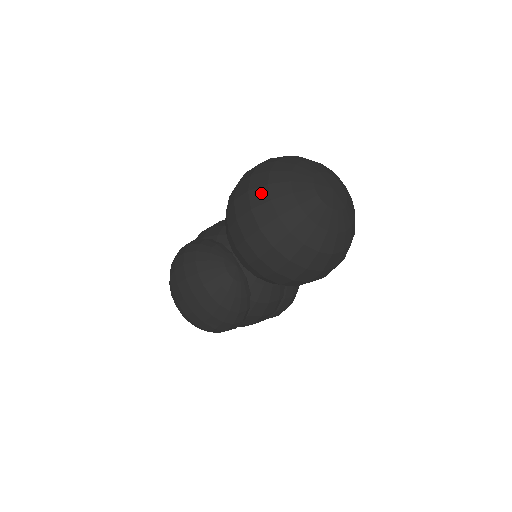
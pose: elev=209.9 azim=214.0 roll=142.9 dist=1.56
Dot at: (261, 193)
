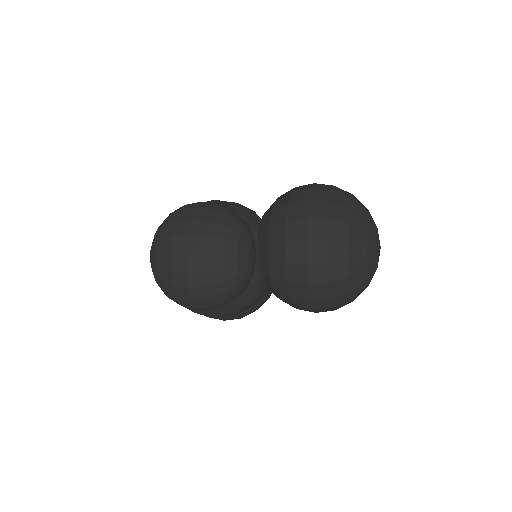
Dot at: (343, 212)
